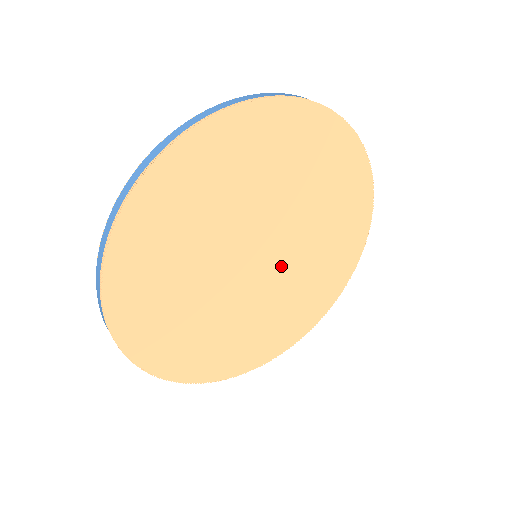
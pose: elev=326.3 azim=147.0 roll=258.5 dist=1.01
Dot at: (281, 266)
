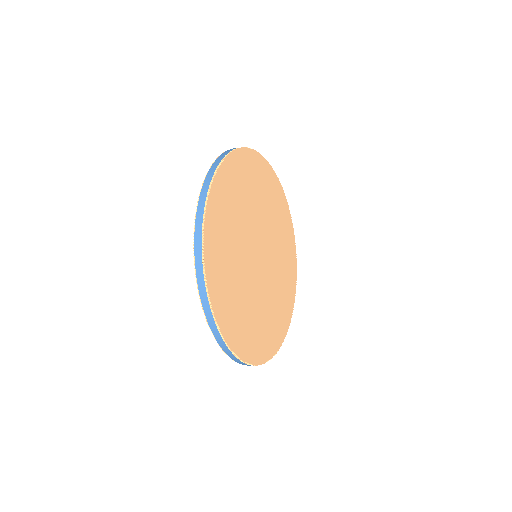
Dot at: (261, 279)
